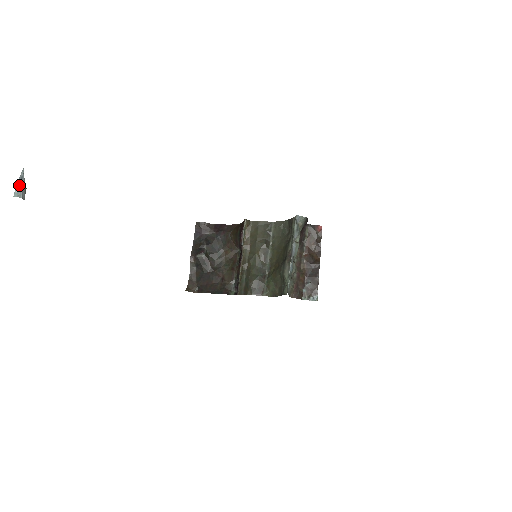
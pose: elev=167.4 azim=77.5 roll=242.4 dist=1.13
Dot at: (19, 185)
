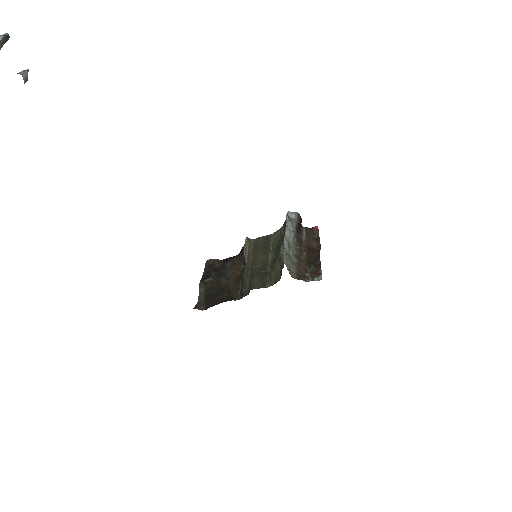
Dot at: (22, 71)
